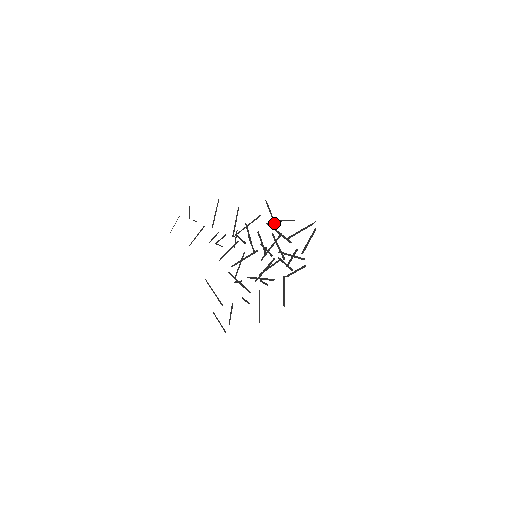
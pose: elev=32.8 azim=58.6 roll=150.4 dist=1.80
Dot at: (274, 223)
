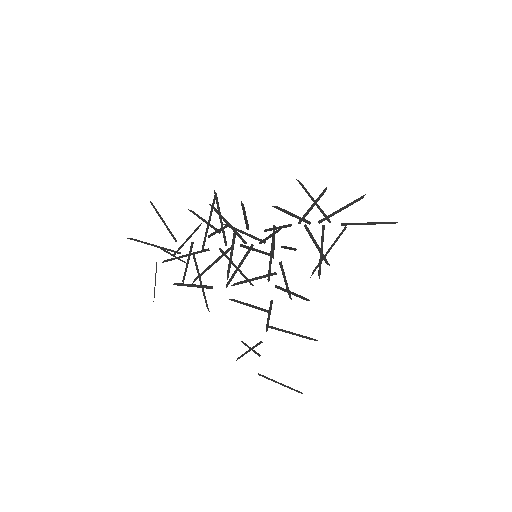
Dot at: (327, 219)
